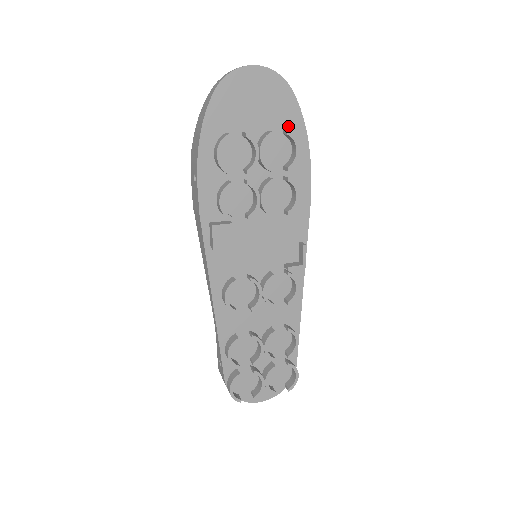
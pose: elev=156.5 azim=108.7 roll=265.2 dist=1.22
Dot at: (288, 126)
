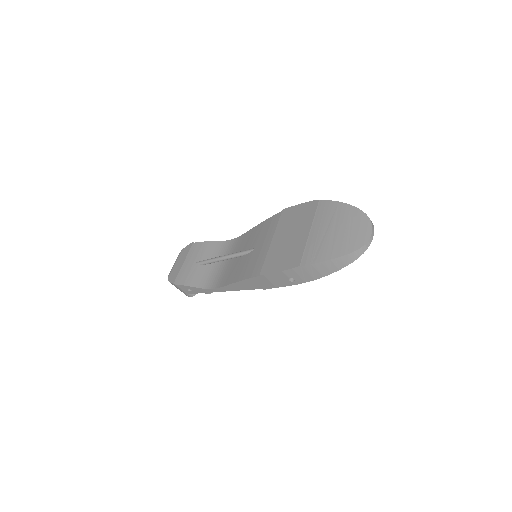
Dot at: occluded
